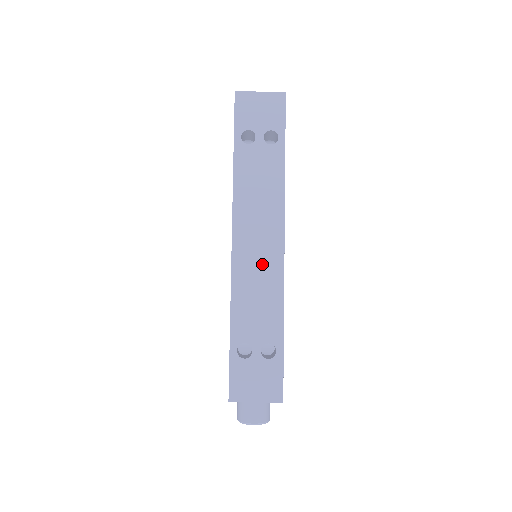
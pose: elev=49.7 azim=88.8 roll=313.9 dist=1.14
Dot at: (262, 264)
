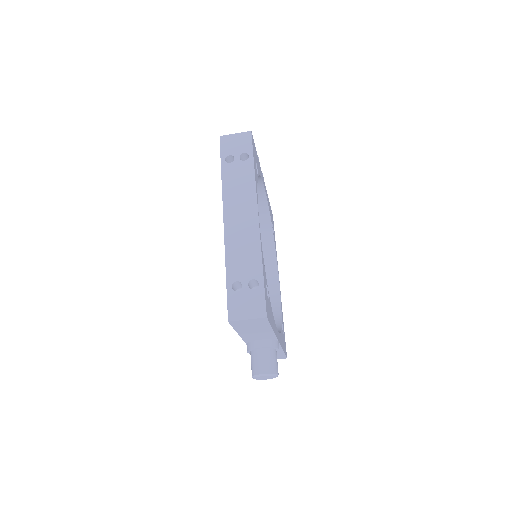
Dot at: (244, 230)
